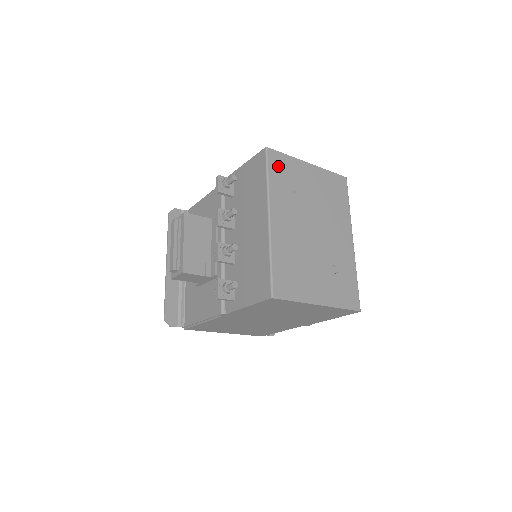
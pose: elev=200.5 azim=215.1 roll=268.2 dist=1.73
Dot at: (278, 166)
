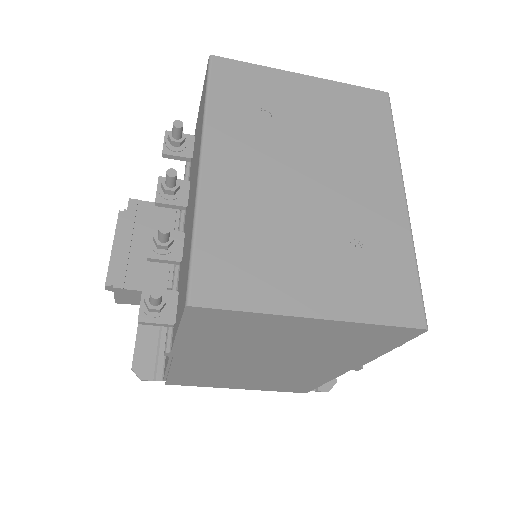
Dot at: (232, 81)
